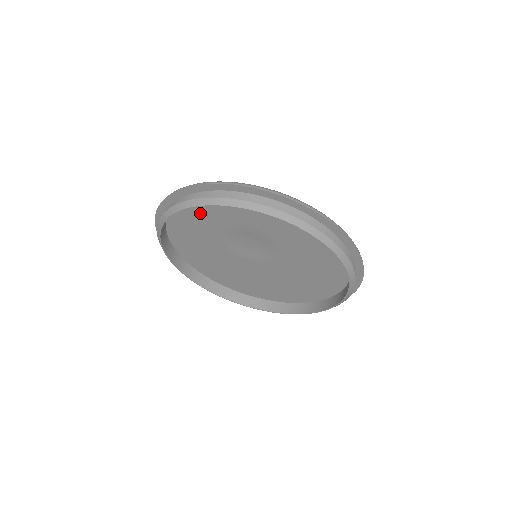
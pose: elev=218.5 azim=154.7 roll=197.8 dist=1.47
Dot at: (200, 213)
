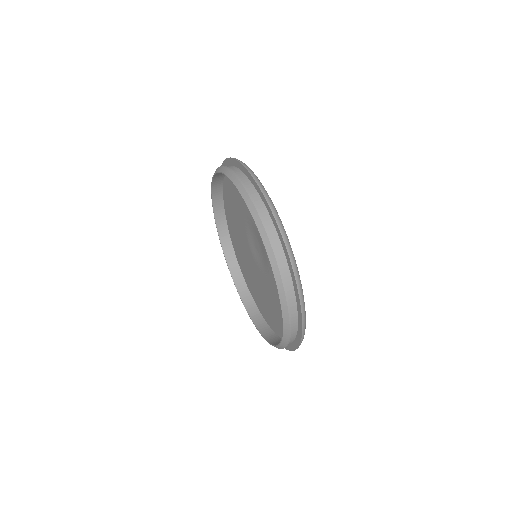
Dot at: occluded
